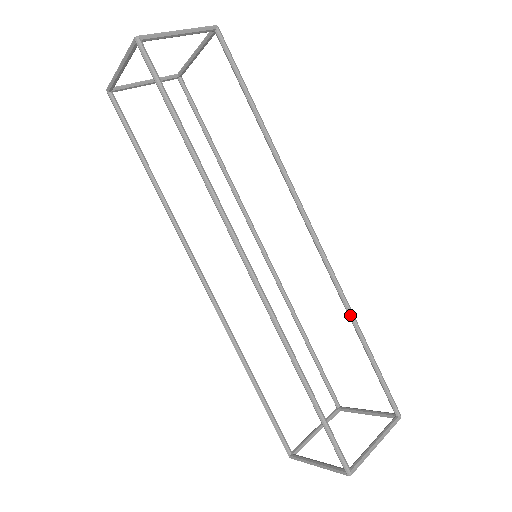
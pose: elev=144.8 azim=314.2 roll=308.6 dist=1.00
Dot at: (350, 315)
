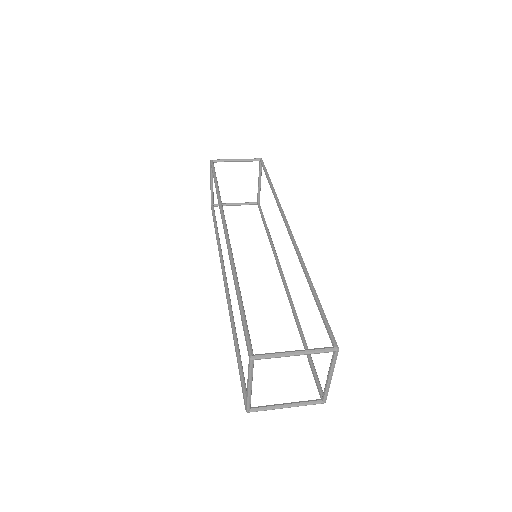
Dot at: (304, 272)
